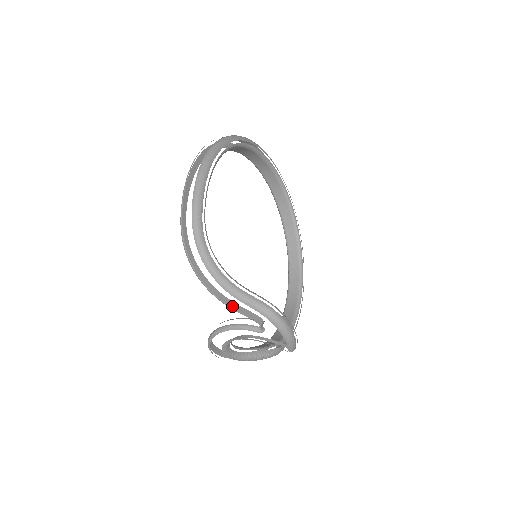
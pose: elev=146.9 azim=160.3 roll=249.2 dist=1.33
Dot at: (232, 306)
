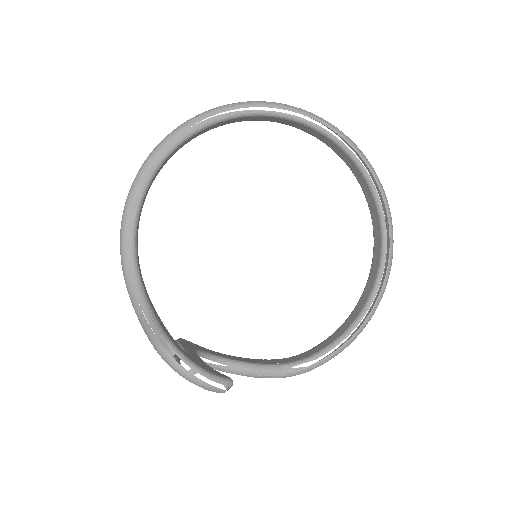
Dot at: (155, 330)
